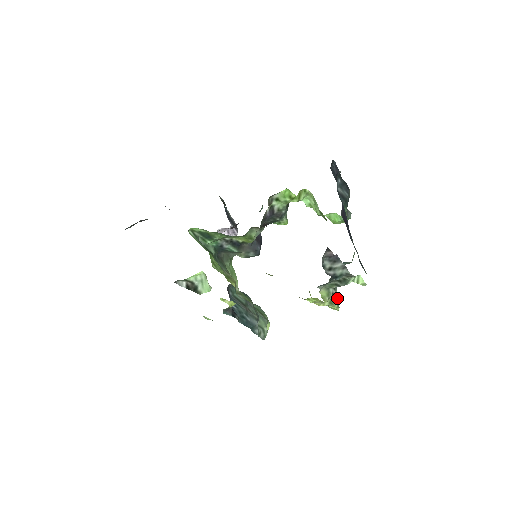
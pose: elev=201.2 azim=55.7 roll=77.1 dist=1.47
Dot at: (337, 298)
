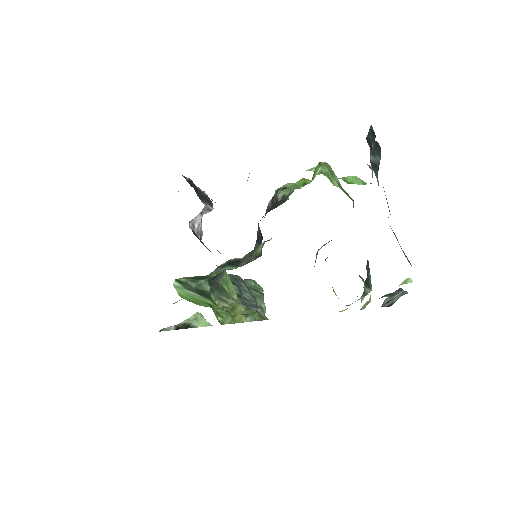
Dot at: occluded
